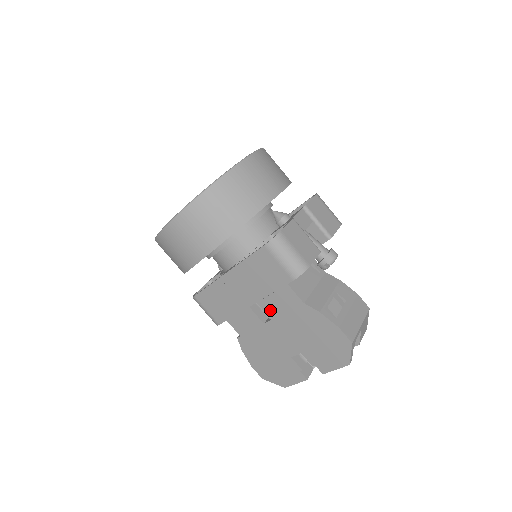
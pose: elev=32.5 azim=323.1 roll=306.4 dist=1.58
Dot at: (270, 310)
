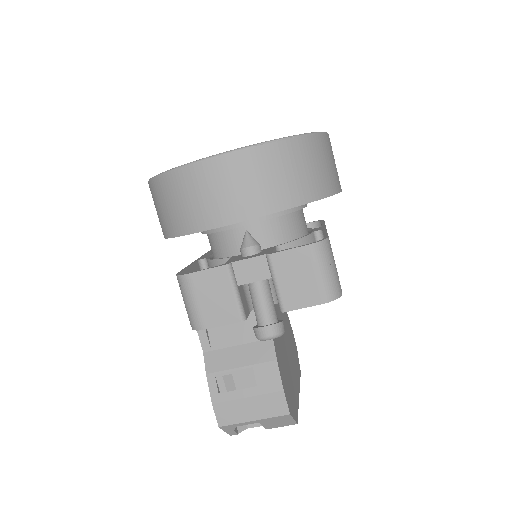
Dot at: occluded
